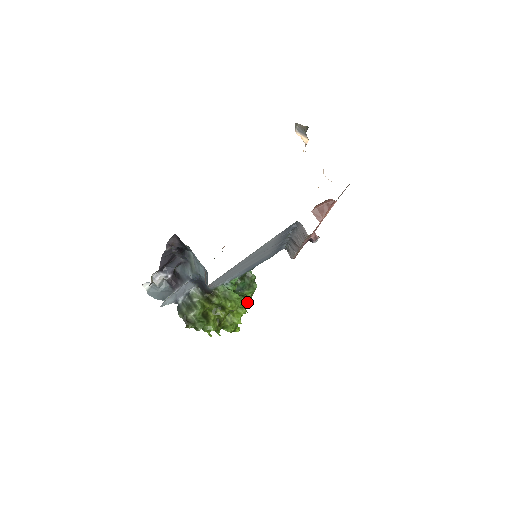
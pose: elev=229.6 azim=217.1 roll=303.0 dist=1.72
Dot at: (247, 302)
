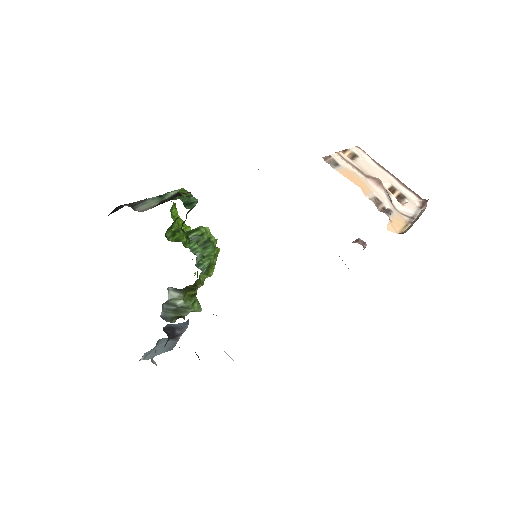
Dot at: (216, 242)
